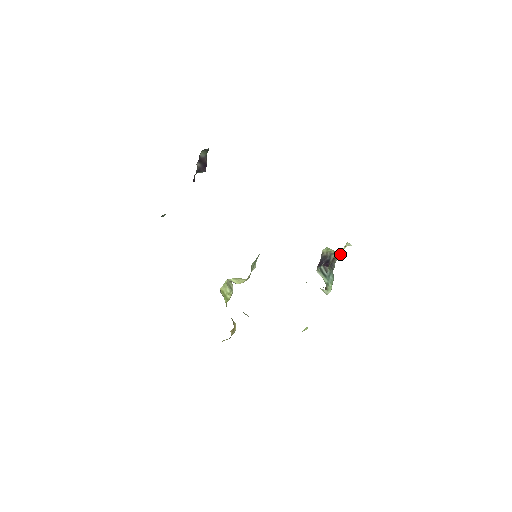
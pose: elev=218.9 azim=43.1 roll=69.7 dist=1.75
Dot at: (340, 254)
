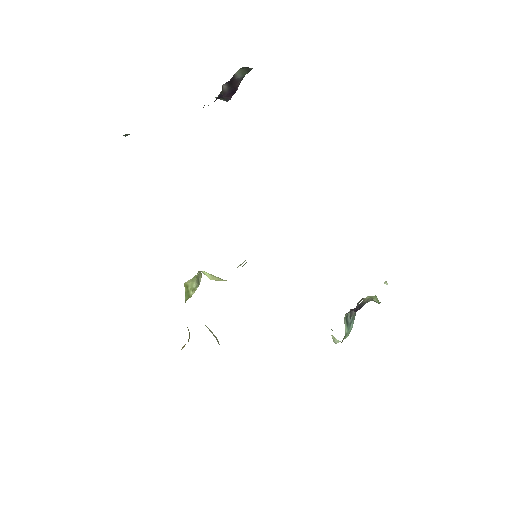
Dot at: occluded
